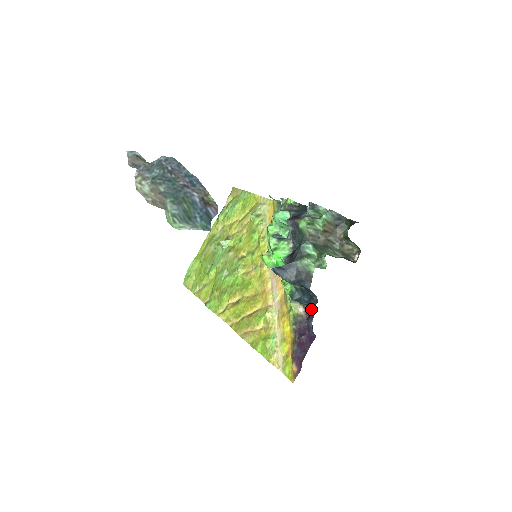
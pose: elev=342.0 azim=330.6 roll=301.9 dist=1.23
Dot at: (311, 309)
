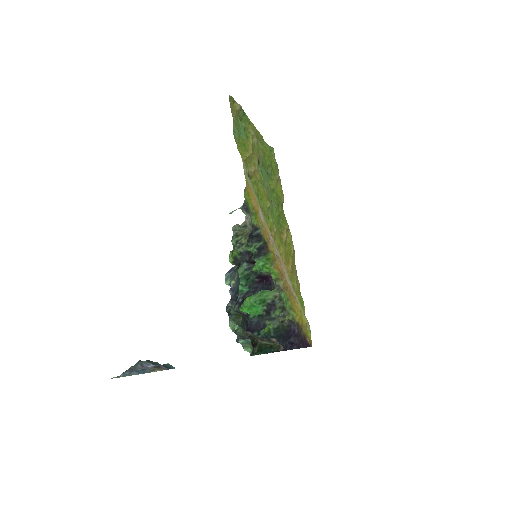
Dot at: (284, 343)
